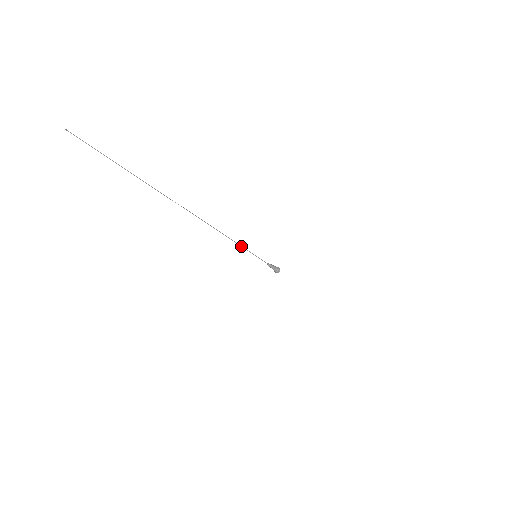
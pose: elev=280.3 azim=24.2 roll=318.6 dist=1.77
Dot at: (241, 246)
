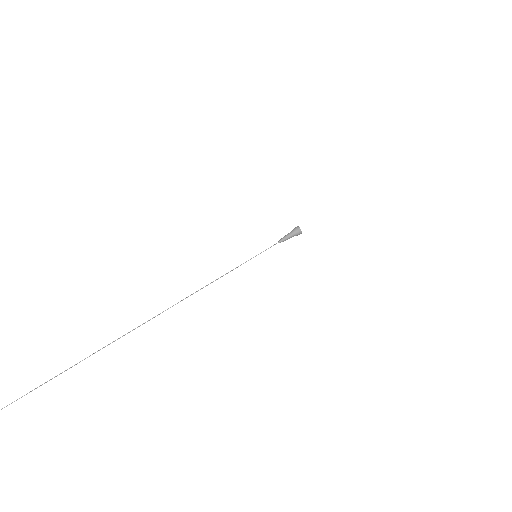
Dot at: occluded
